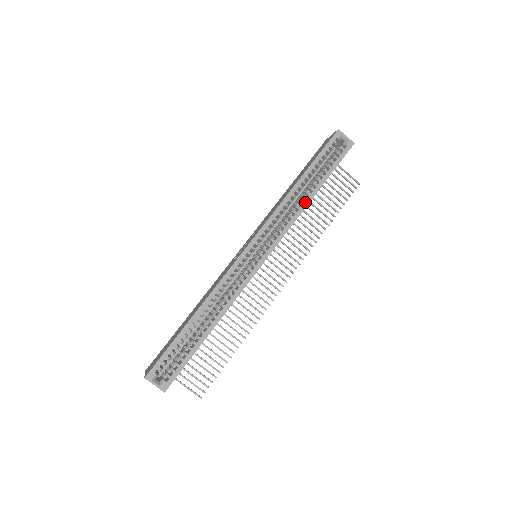
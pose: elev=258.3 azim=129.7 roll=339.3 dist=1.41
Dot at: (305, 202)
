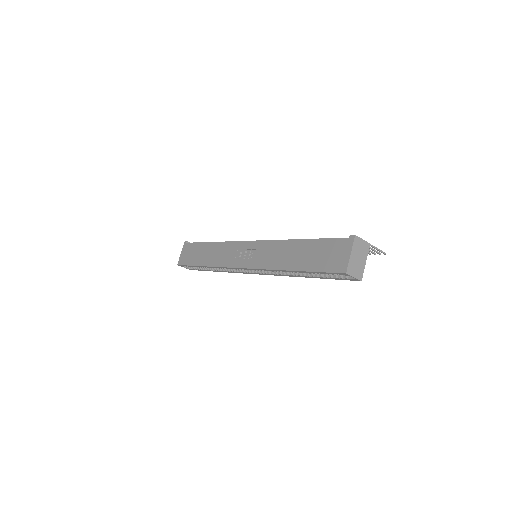
Dot at: (294, 276)
